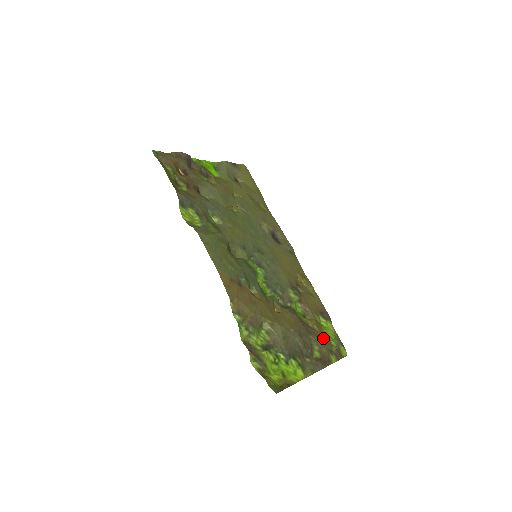
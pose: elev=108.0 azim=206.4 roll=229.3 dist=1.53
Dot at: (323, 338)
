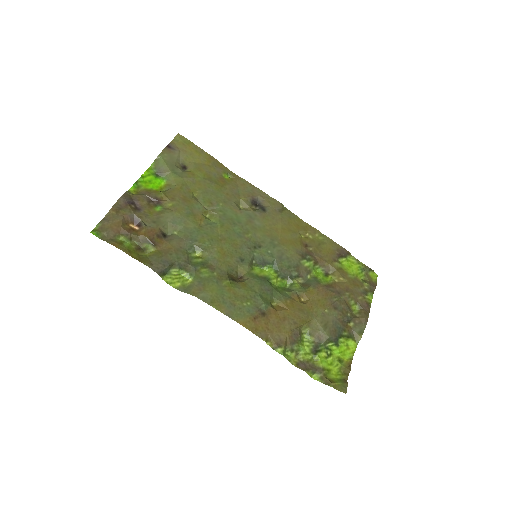
Dot at: (353, 285)
